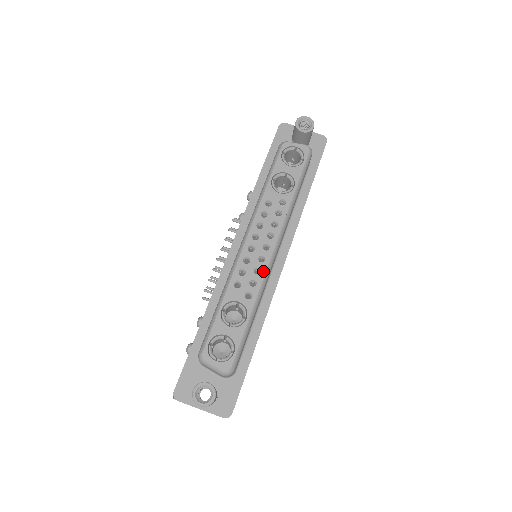
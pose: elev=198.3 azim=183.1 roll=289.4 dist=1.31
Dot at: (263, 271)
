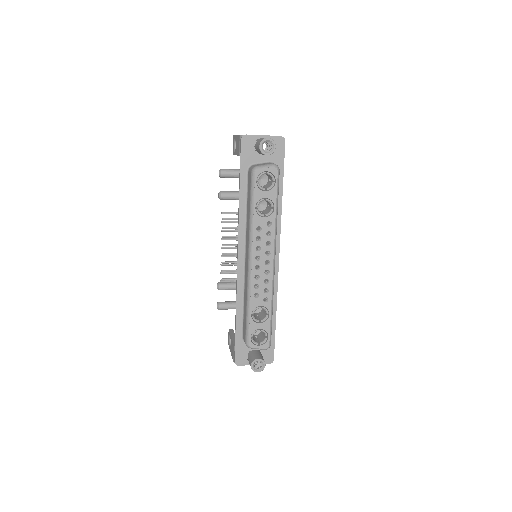
Dot at: (270, 280)
